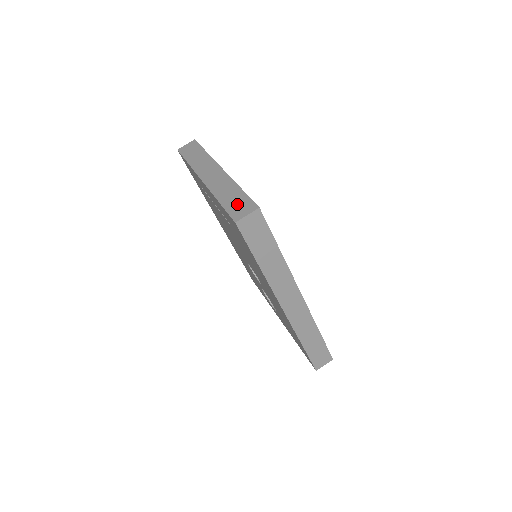
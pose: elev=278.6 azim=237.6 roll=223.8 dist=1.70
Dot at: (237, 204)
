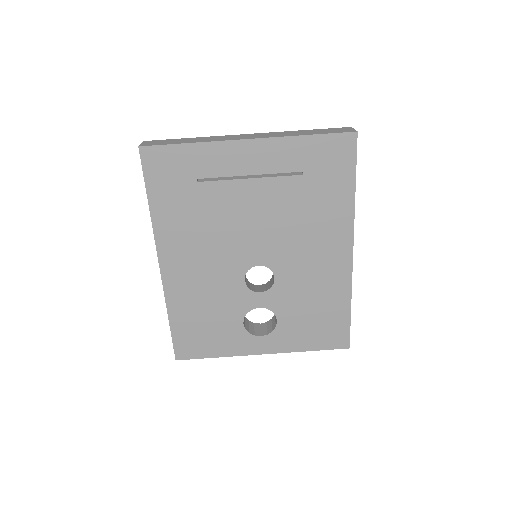
Dot at: (330, 130)
